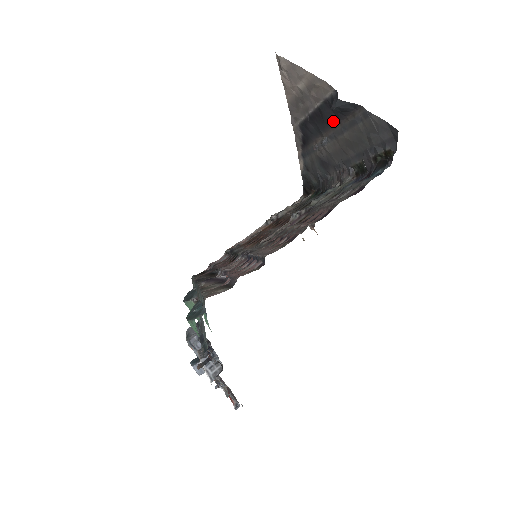
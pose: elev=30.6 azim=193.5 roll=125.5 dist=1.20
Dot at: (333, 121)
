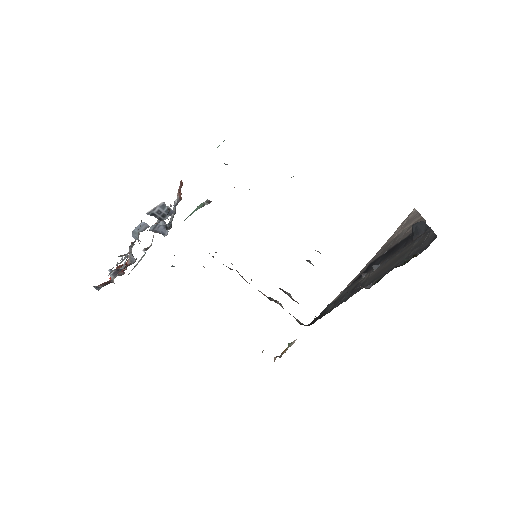
Dot at: (400, 248)
